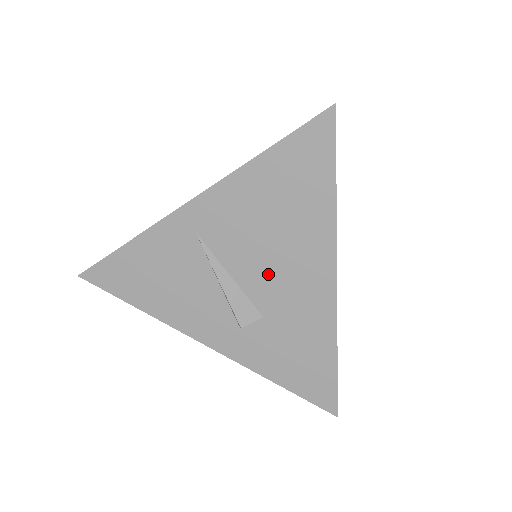
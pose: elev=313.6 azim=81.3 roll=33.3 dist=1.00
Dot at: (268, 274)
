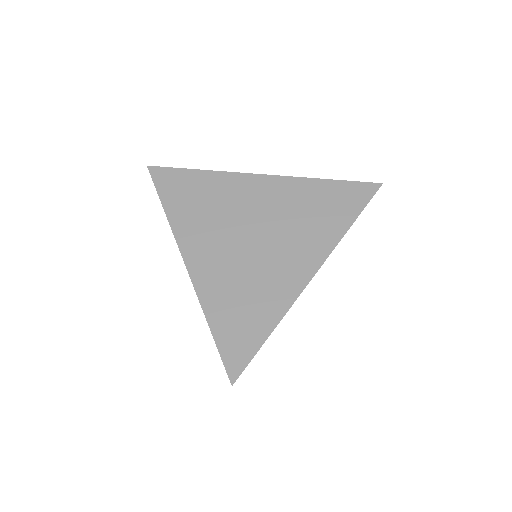
Dot at: occluded
